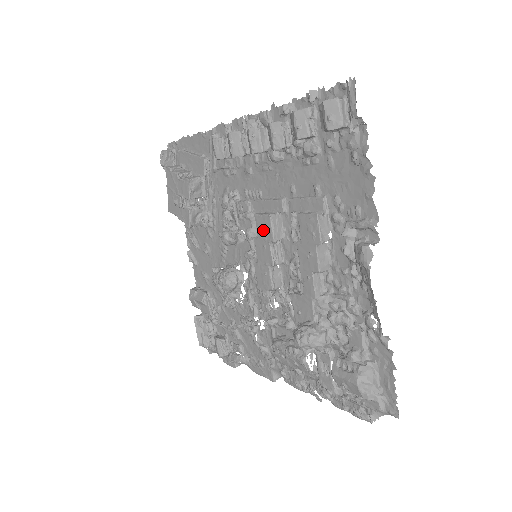
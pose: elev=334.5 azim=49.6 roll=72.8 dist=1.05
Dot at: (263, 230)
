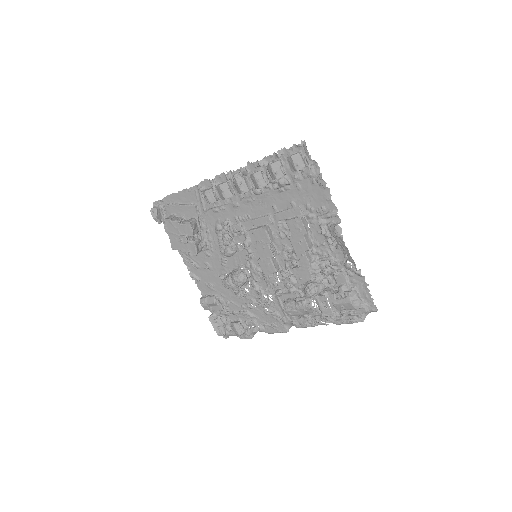
Dot at: (261, 238)
